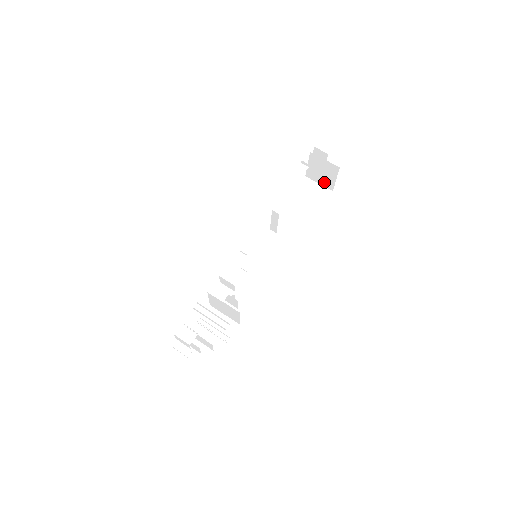
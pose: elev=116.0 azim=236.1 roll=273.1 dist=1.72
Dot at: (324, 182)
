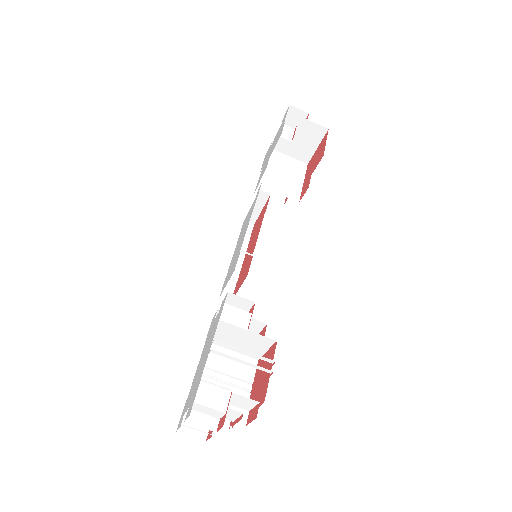
Dot at: (297, 153)
